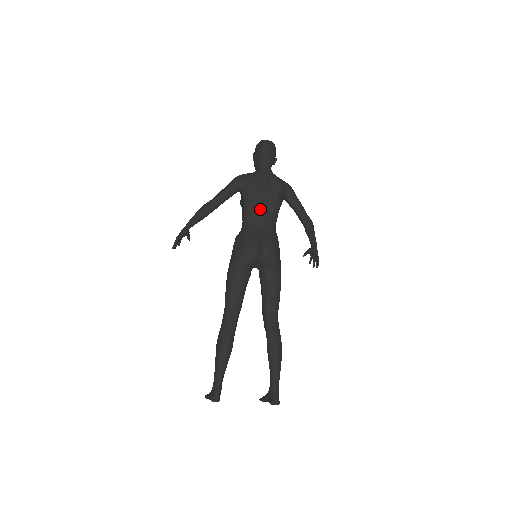
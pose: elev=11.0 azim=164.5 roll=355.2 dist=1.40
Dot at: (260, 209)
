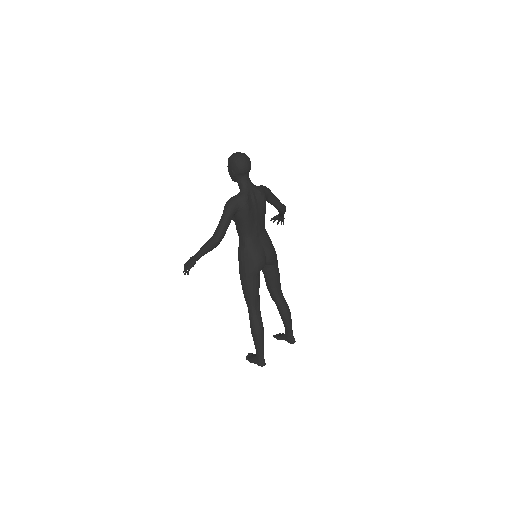
Dot at: (255, 224)
